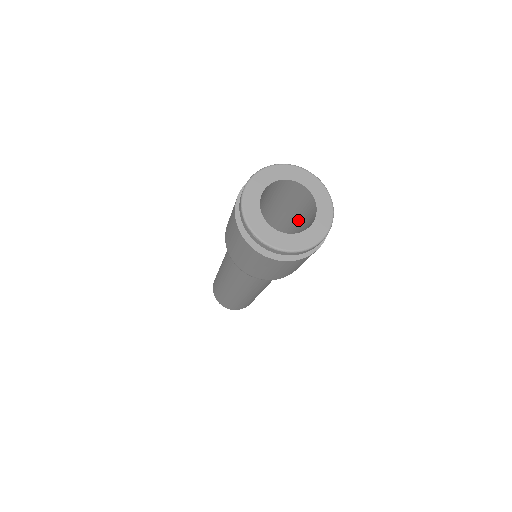
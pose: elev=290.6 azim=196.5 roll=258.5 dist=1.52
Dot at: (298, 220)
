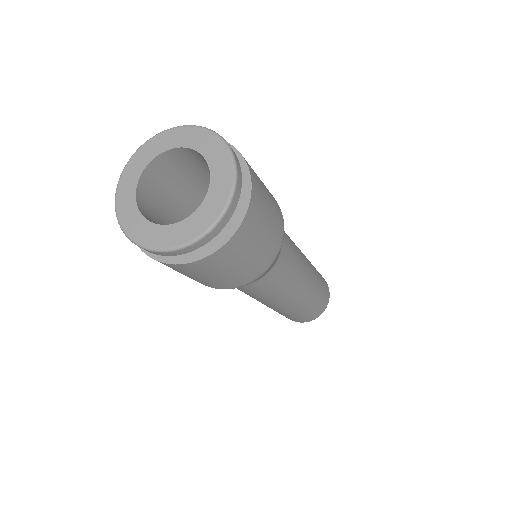
Dot at: occluded
